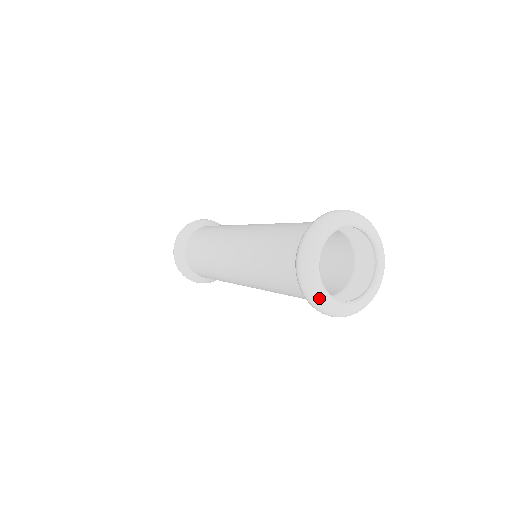
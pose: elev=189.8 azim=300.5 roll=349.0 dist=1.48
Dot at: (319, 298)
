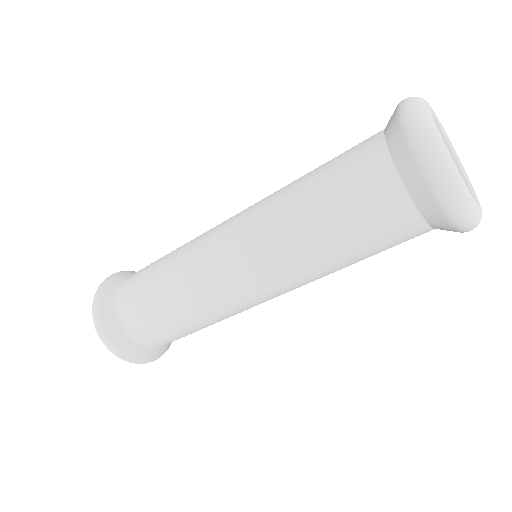
Dot at: (480, 216)
